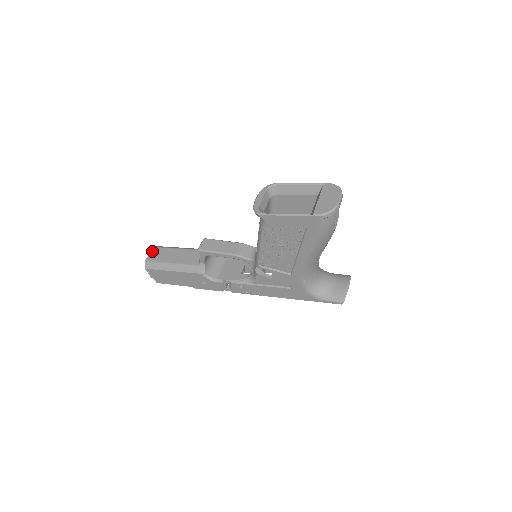
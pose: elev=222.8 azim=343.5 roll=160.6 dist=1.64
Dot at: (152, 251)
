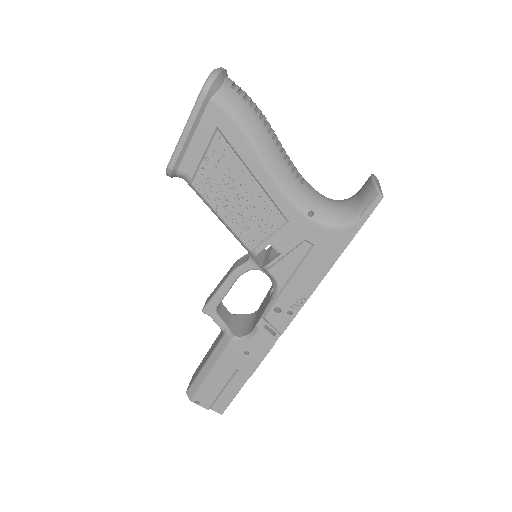
Dot at: occluded
